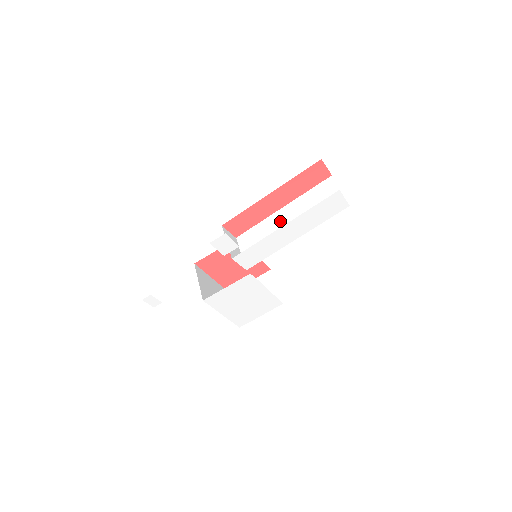
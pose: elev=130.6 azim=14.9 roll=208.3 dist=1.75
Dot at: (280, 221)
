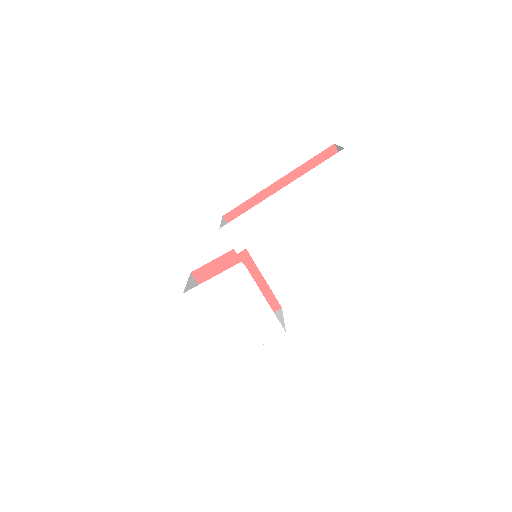
Dot at: occluded
